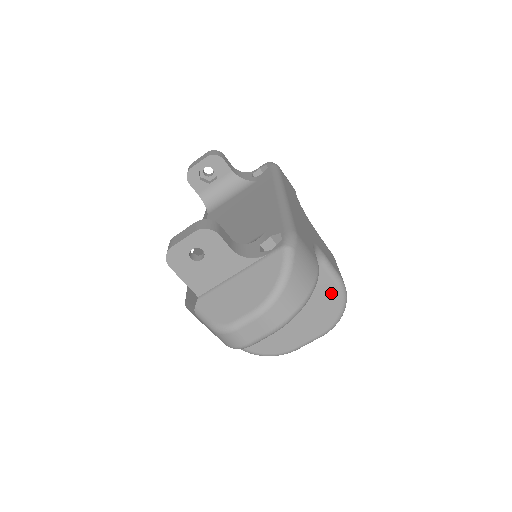
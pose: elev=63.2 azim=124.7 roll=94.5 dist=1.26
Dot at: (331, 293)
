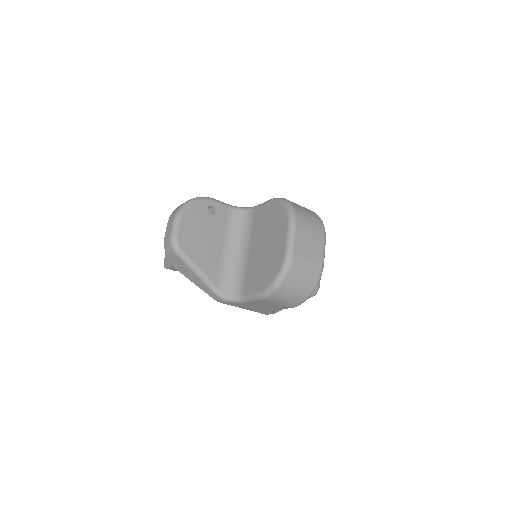
Dot at: (270, 208)
